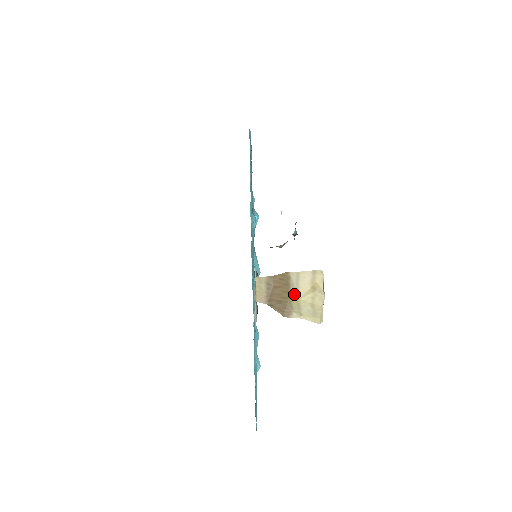
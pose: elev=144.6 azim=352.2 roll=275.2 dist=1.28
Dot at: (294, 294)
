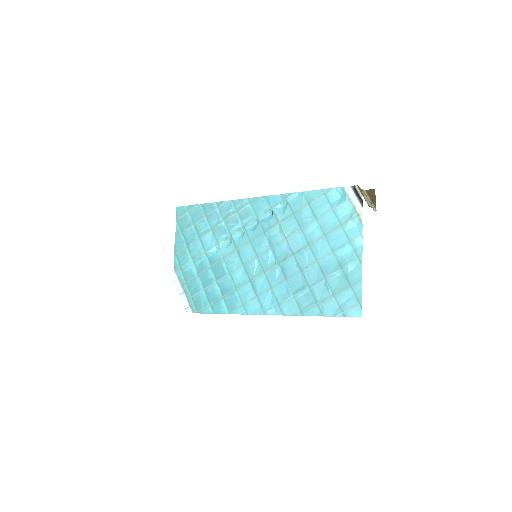
Dot at: (365, 197)
